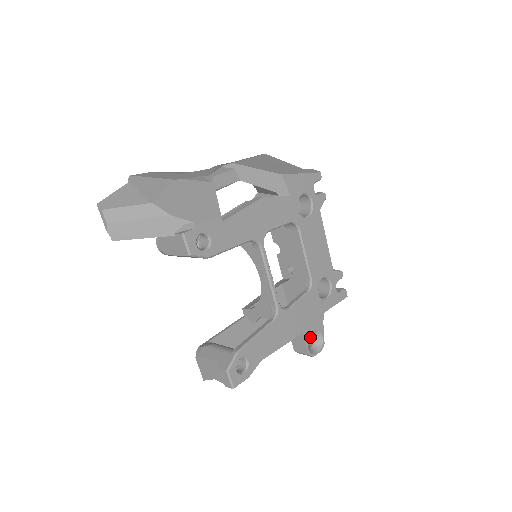
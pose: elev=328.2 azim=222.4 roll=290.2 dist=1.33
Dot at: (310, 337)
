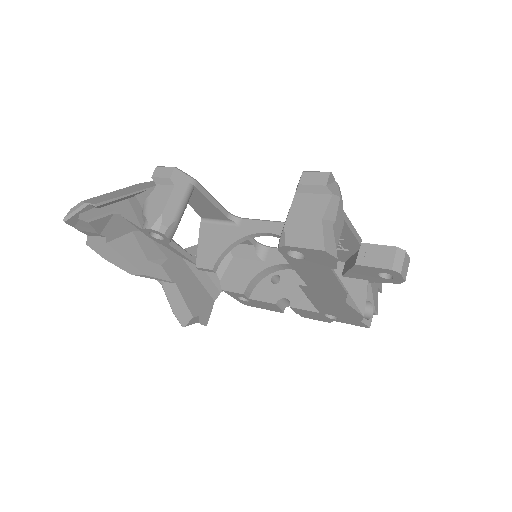
Dot at: occluded
